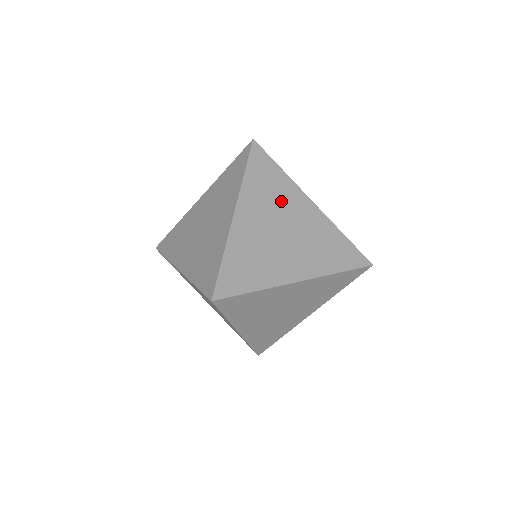
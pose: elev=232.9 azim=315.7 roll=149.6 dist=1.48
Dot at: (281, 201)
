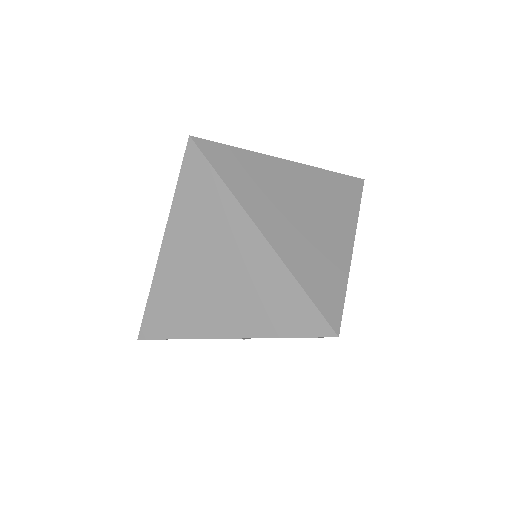
Dot at: (330, 208)
